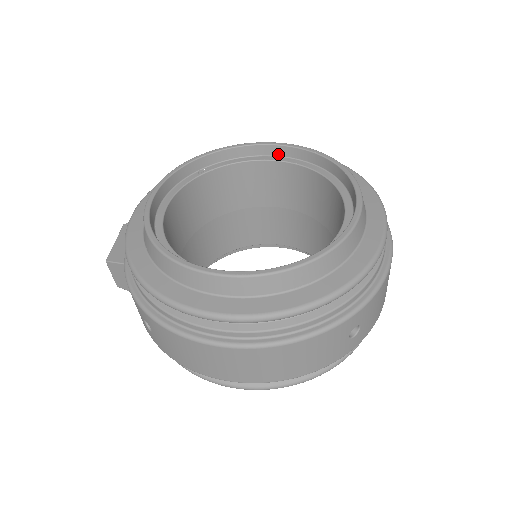
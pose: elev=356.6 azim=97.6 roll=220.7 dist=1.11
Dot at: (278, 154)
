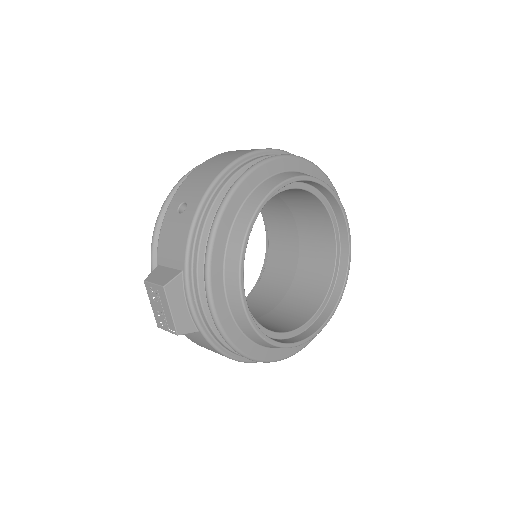
Dot at: (294, 182)
